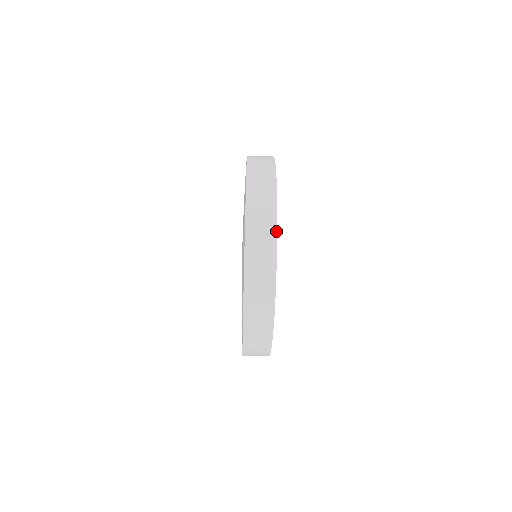
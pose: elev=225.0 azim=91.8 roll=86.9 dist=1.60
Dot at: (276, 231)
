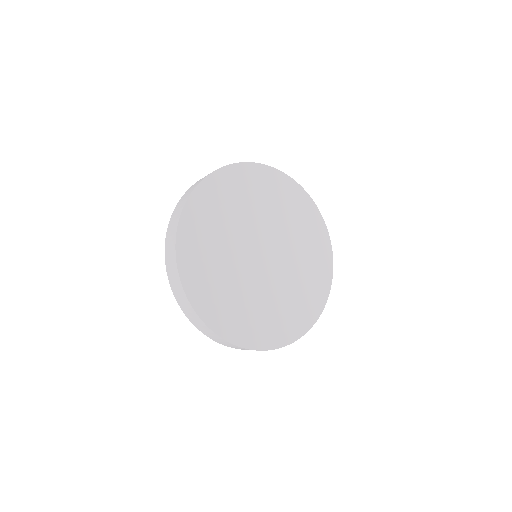
Dot at: occluded
